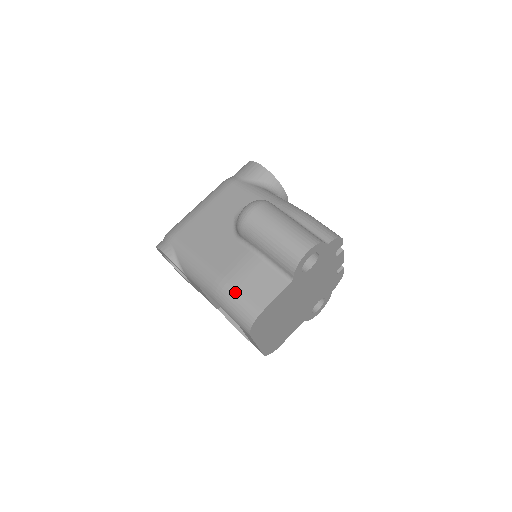
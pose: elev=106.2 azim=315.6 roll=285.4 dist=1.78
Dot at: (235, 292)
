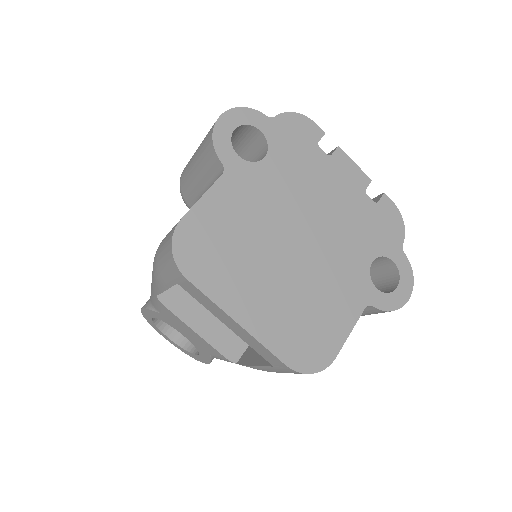
Dot at: (162, 241)
